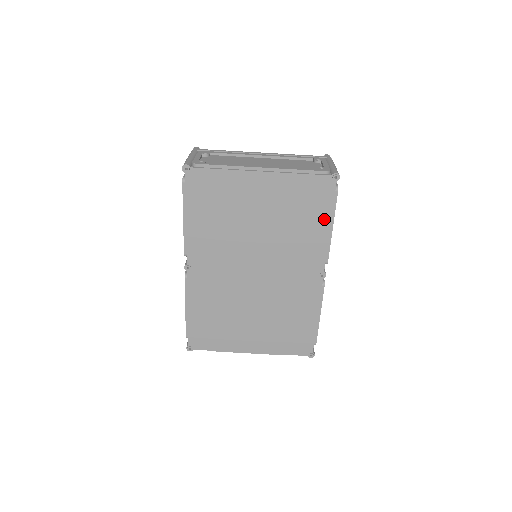
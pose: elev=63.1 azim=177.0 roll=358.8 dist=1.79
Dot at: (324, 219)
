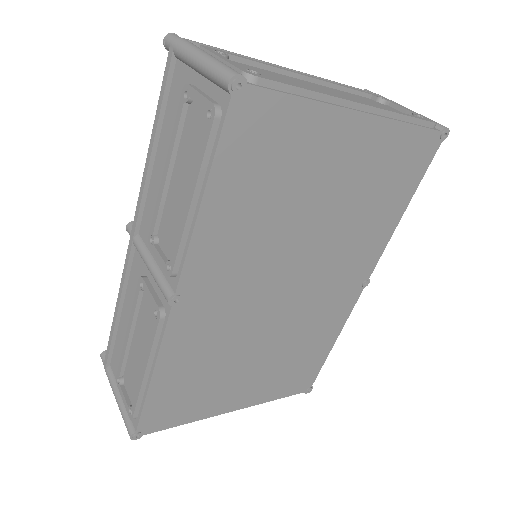
Dot at: (403, 200)
